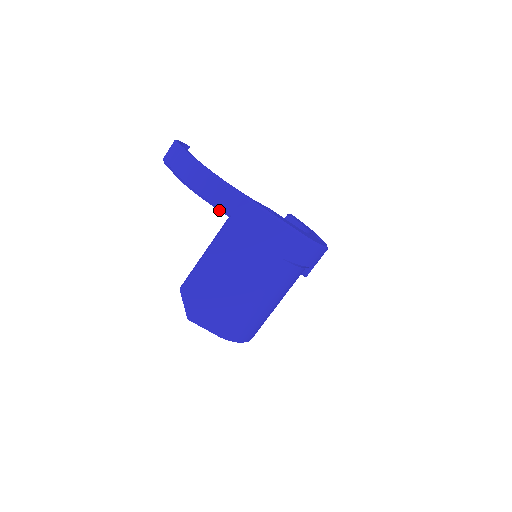
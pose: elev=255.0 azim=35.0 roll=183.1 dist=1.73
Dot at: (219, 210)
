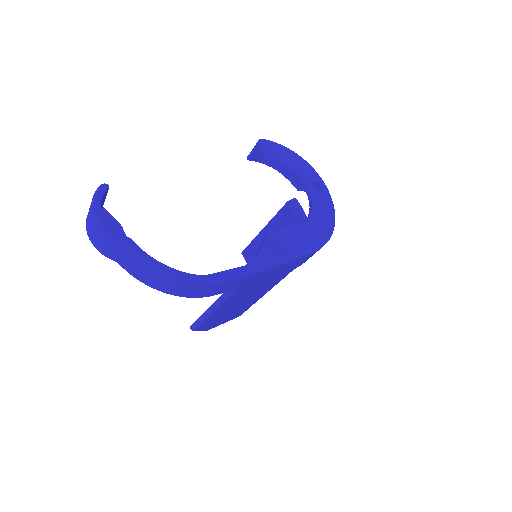
Dot at: occluded
